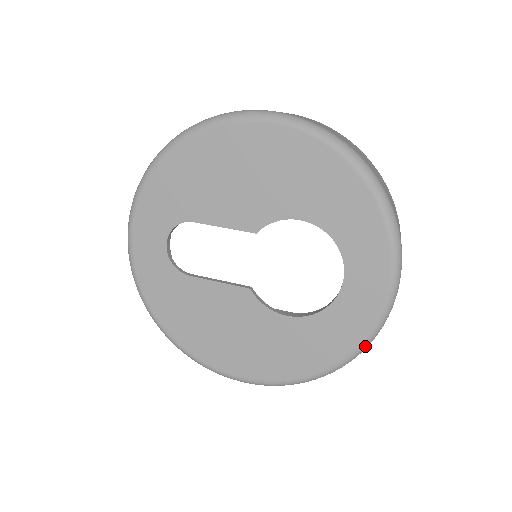
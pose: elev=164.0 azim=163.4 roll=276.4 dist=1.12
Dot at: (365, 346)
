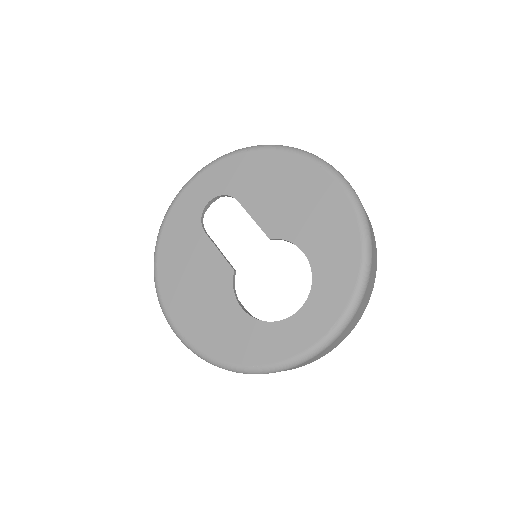
Dot at: (273, 369)
